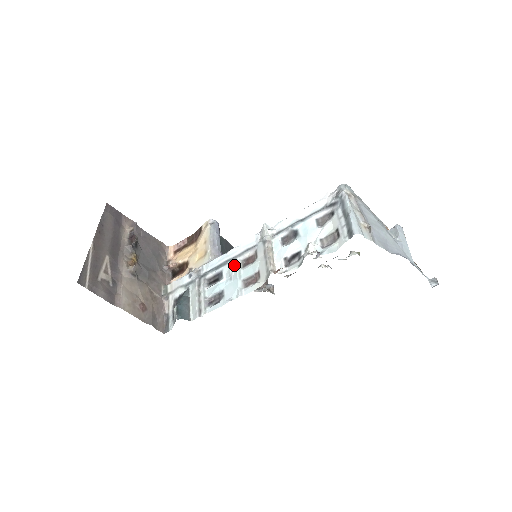
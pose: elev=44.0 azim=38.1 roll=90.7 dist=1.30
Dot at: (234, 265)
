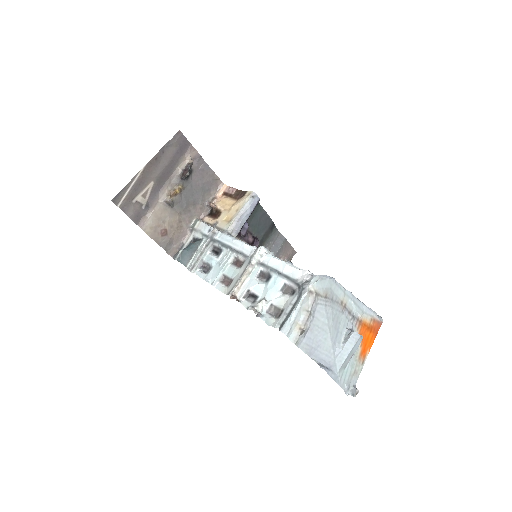
Dot at: (230, 255)
